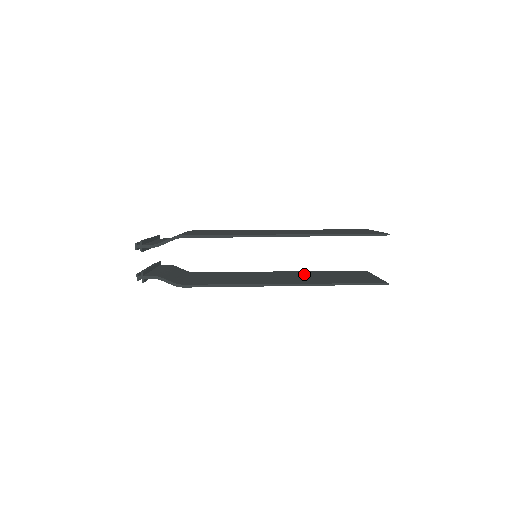
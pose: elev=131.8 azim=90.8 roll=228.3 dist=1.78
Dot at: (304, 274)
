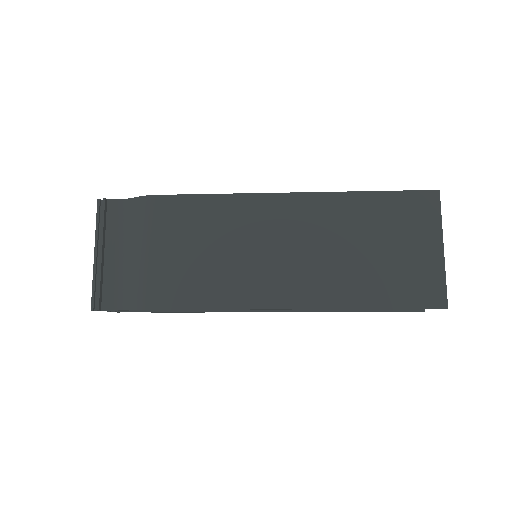
Dot at: (331, 274)
